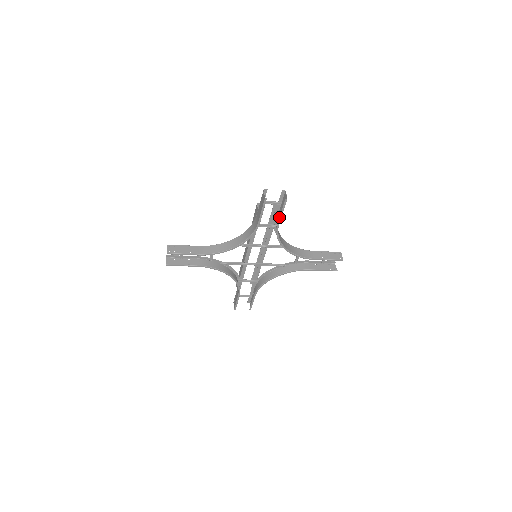
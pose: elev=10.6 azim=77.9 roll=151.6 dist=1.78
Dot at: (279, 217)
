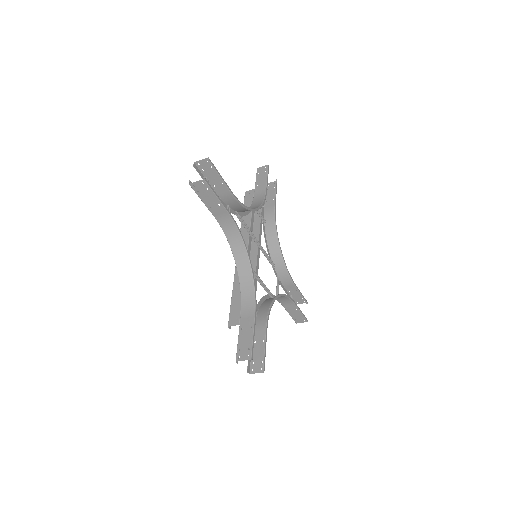
Dot at: (275, 197)
